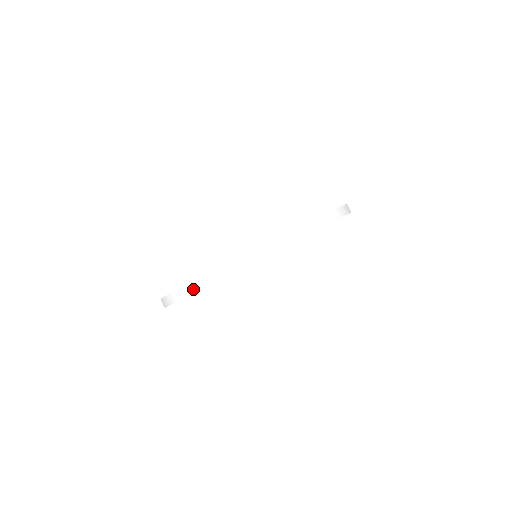
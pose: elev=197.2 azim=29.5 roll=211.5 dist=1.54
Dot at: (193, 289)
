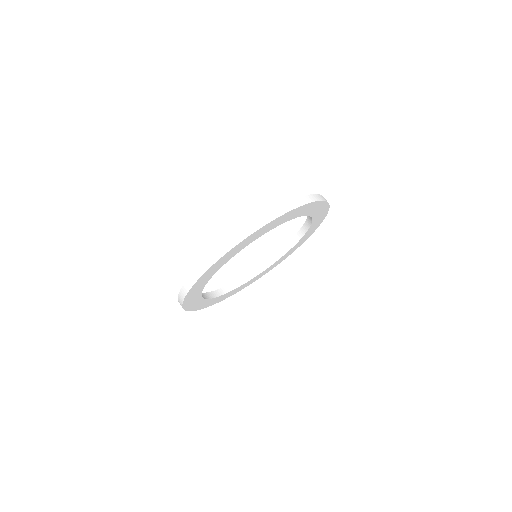
Dot at: (182, 297)
